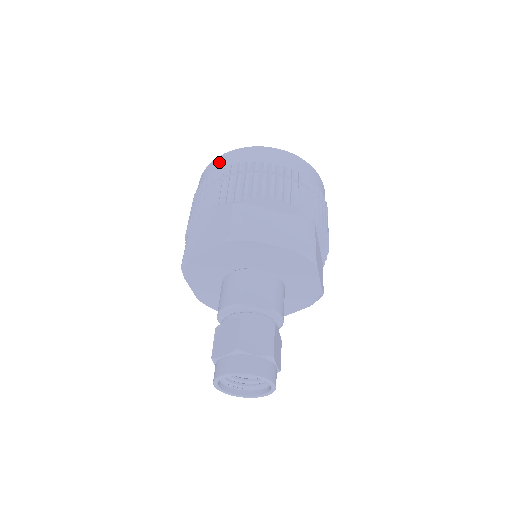
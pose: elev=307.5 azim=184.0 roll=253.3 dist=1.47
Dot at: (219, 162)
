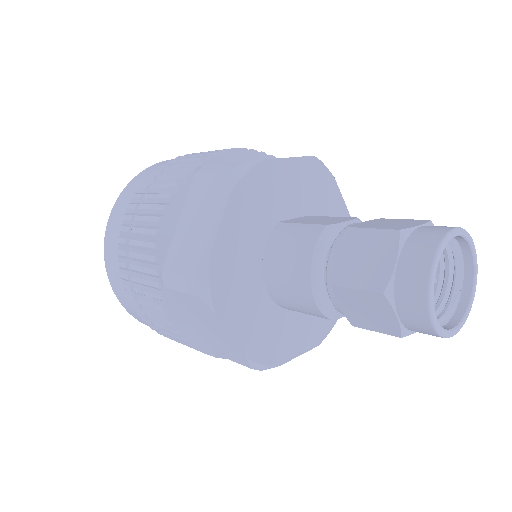
Dot at: (121, 203)
